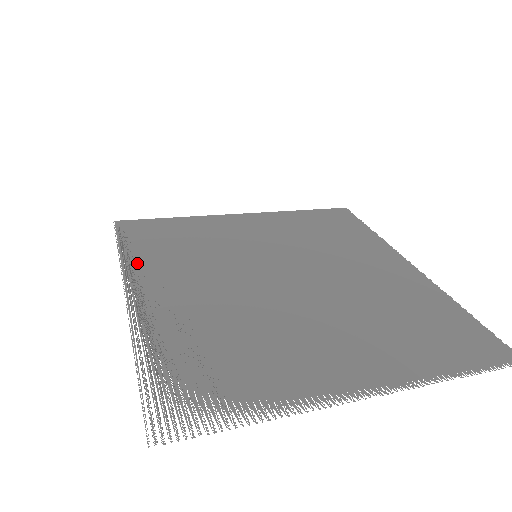
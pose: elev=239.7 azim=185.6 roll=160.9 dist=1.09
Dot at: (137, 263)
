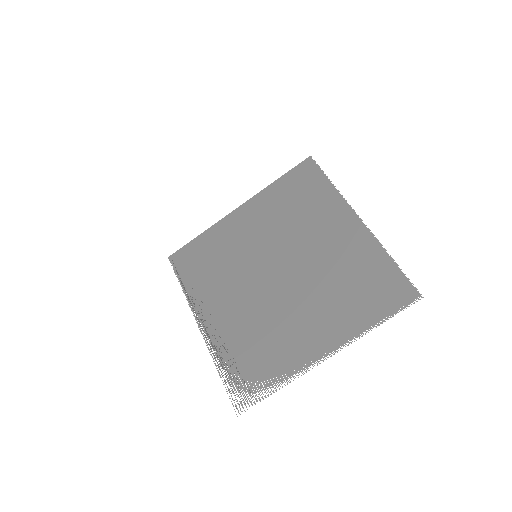
Dot at: (194, 295)
